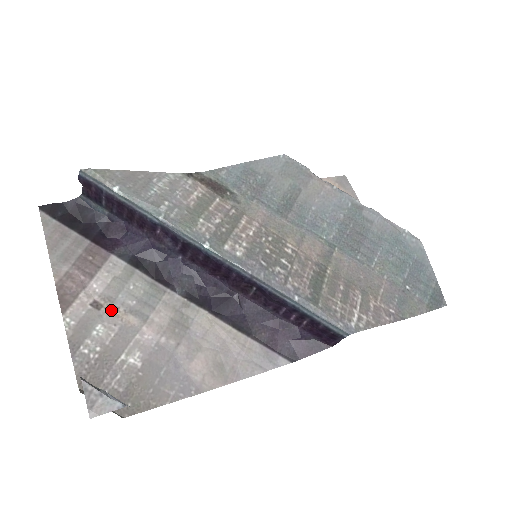
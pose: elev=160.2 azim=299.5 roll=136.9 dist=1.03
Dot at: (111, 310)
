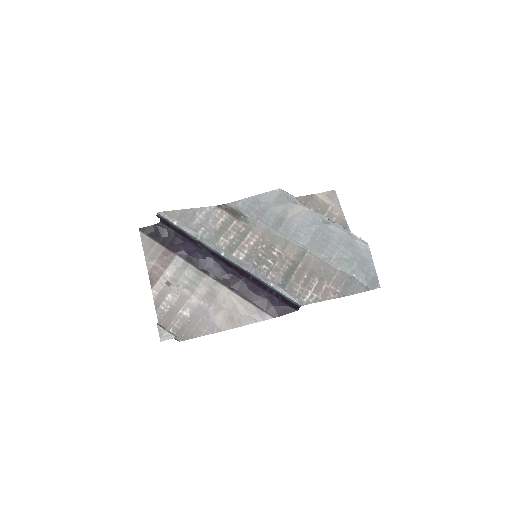
Dot at: (176, 286)
